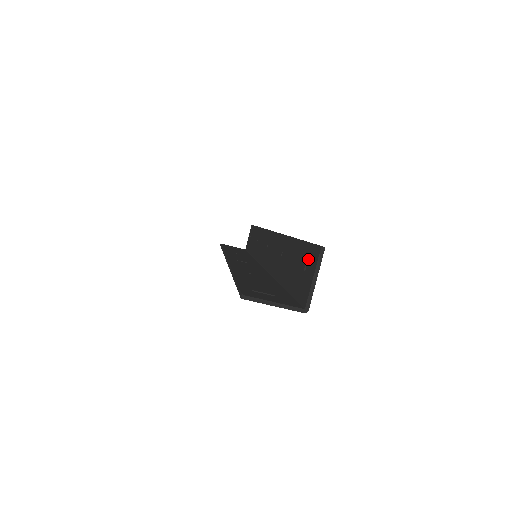
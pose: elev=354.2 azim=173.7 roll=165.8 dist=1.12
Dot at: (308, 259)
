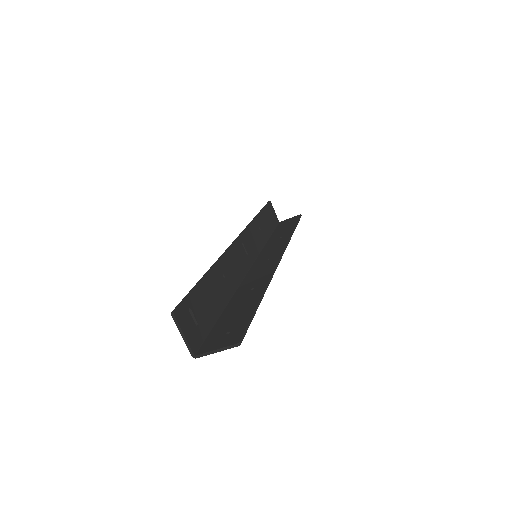
Dot at: (234, 332)
